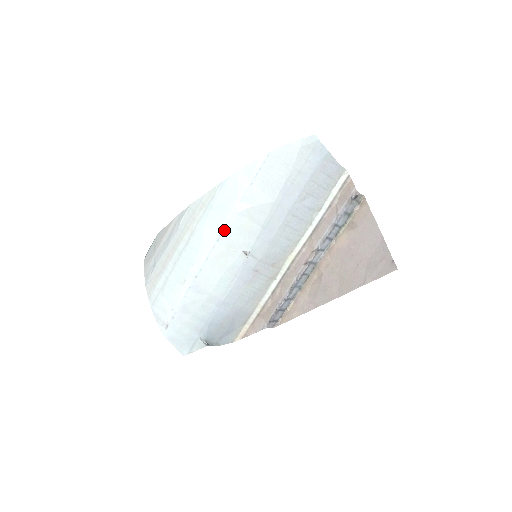
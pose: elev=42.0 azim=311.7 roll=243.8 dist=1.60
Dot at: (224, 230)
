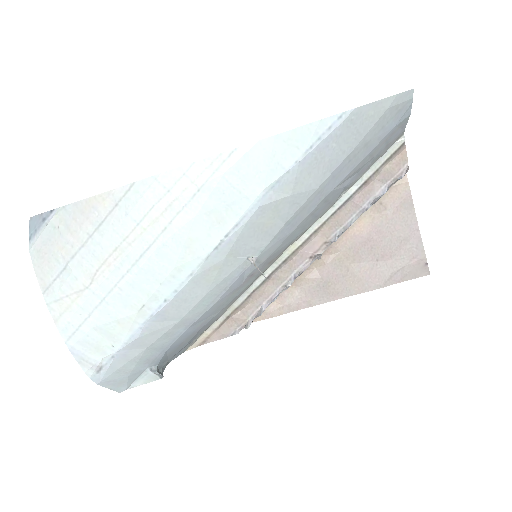
Dot at: (231, 233)
